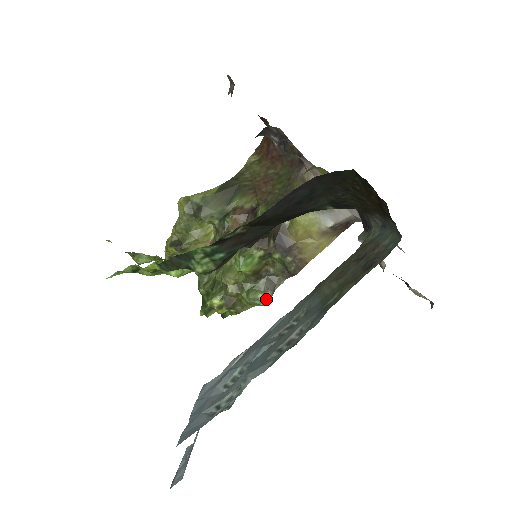
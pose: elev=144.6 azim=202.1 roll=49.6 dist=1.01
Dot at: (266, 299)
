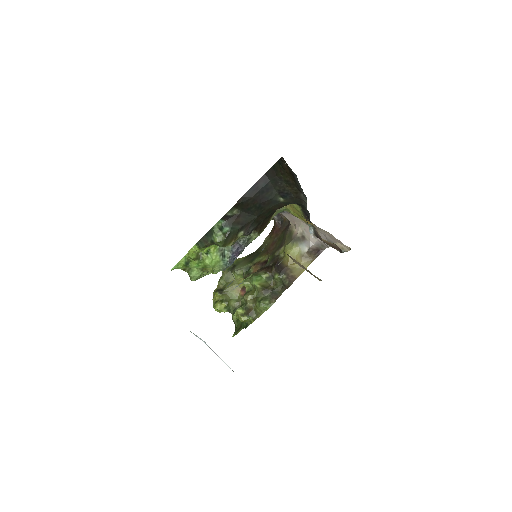
Dot at: (271, 303)
